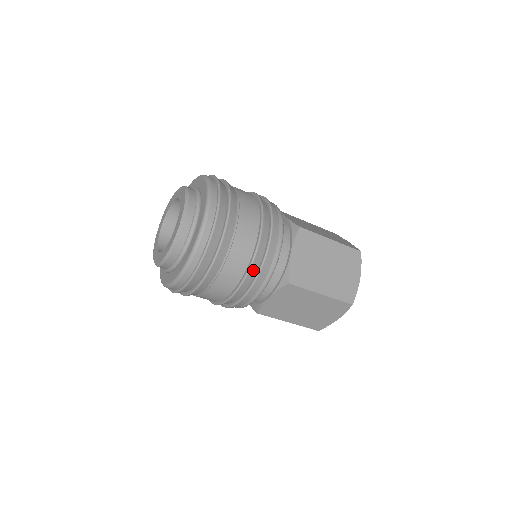
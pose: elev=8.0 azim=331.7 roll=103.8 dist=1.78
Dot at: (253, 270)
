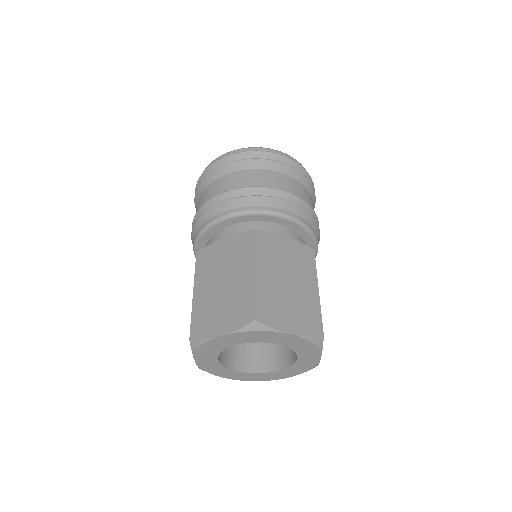
Dot at: (312, 214)
